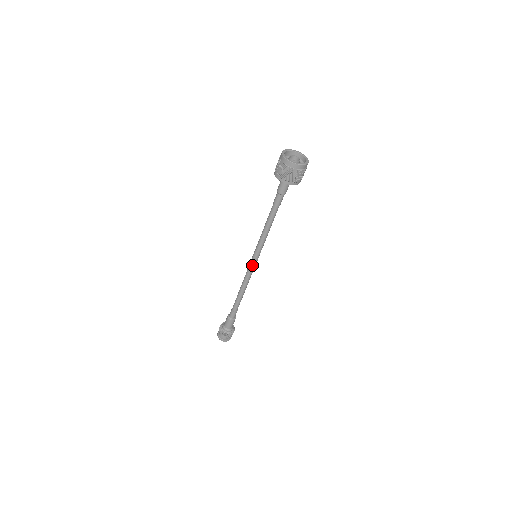
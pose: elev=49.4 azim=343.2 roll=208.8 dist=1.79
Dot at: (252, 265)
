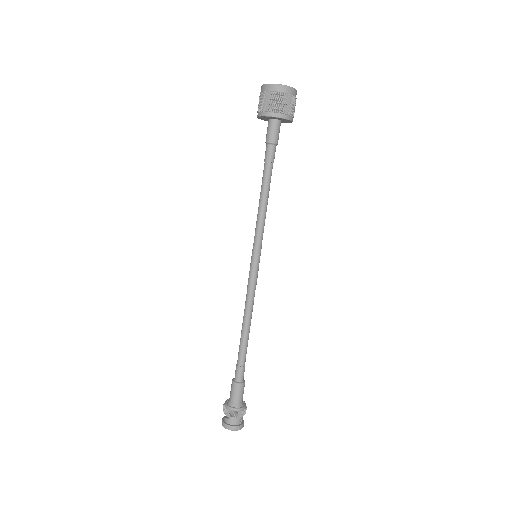
Dot at: (255, 271)
